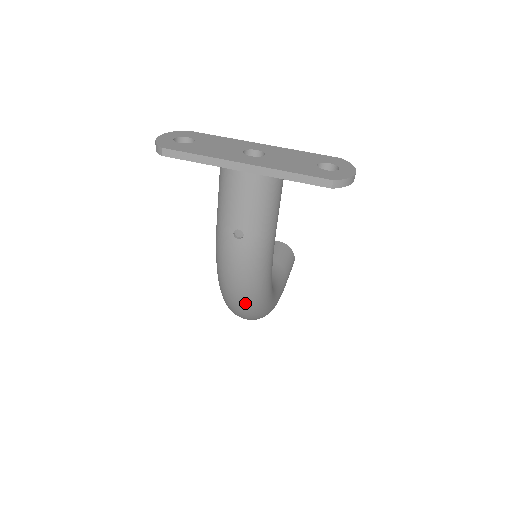
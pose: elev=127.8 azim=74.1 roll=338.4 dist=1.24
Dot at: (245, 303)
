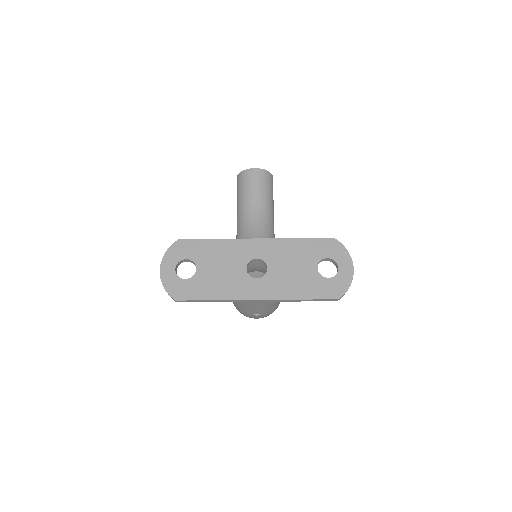
Dot at: occluded
